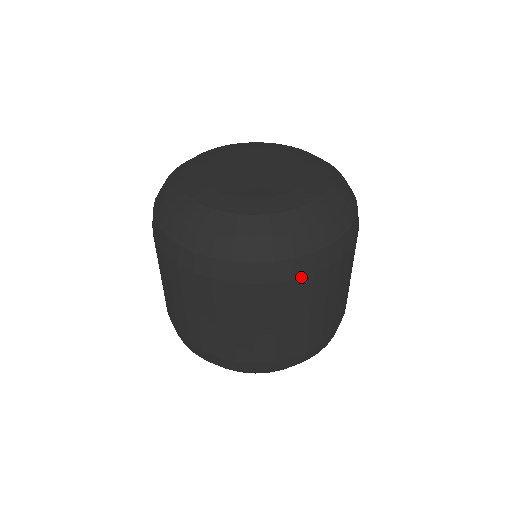
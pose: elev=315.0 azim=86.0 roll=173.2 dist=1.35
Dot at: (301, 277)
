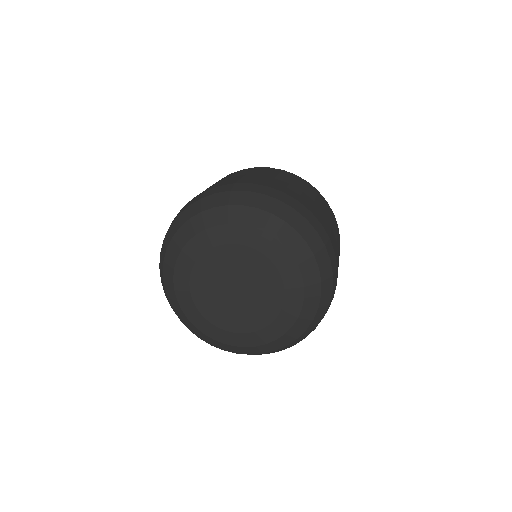
Dot at: occluded
